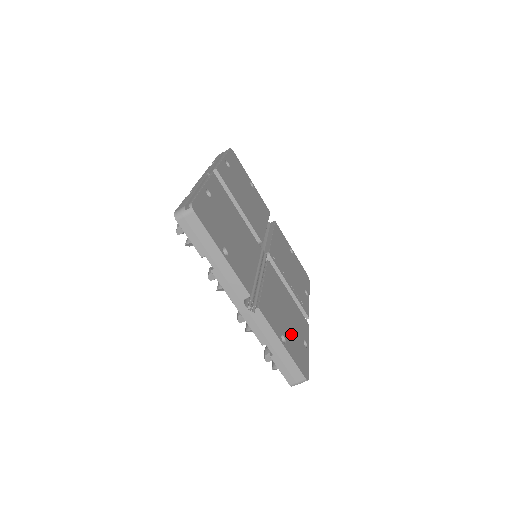
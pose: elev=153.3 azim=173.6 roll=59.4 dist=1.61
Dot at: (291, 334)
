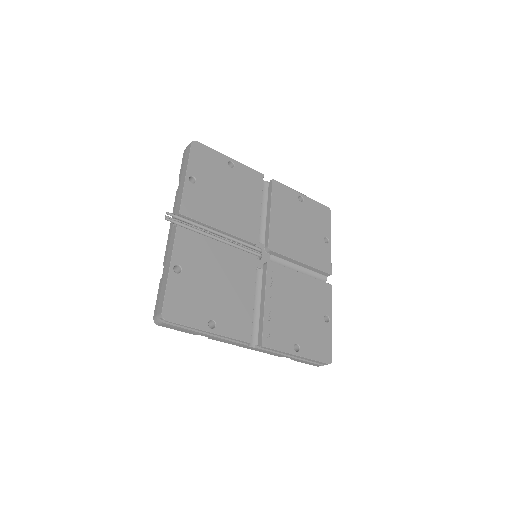
Dot at: (198, 289)
